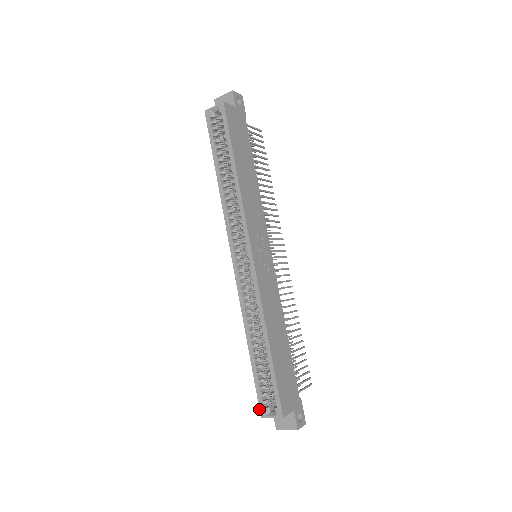
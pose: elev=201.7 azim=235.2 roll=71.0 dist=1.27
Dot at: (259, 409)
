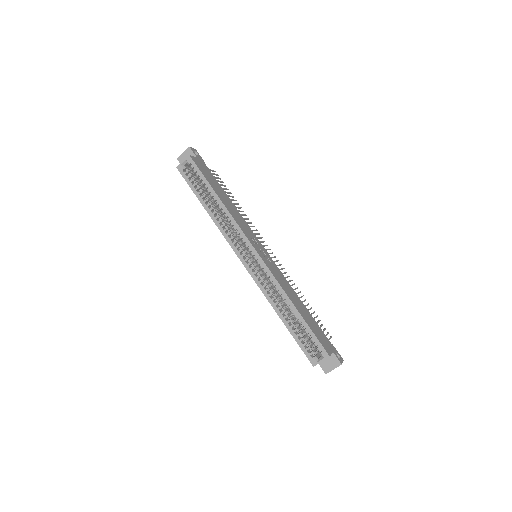
Dot at: occluded
